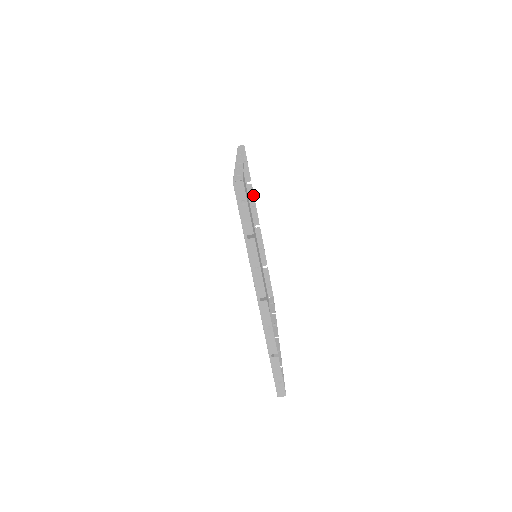
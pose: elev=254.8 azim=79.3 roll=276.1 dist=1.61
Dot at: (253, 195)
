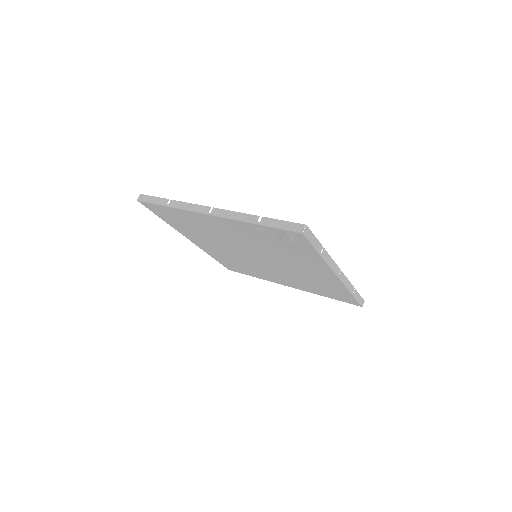
Dot at: occluded
